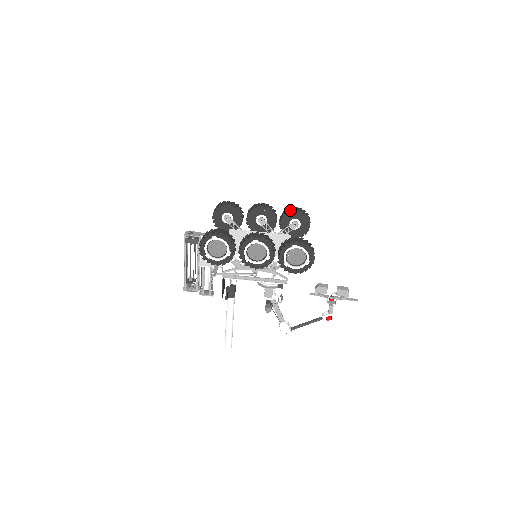
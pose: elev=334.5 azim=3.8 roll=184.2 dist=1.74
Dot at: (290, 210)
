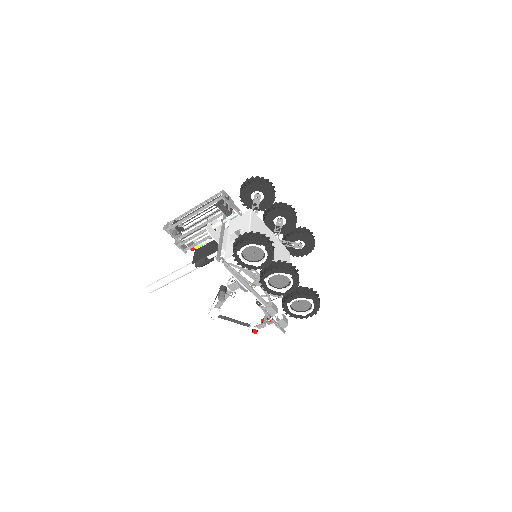
Dot at: (308, 234)
